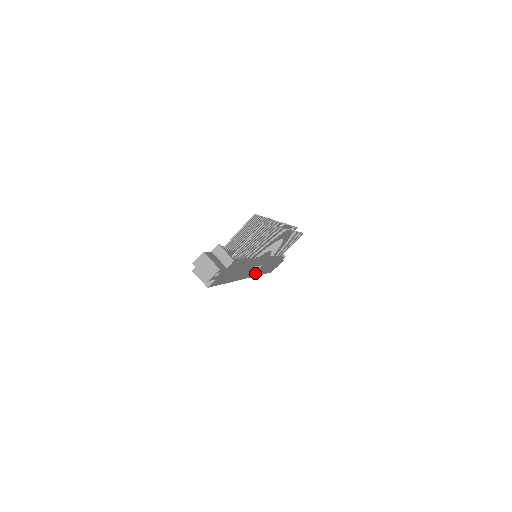
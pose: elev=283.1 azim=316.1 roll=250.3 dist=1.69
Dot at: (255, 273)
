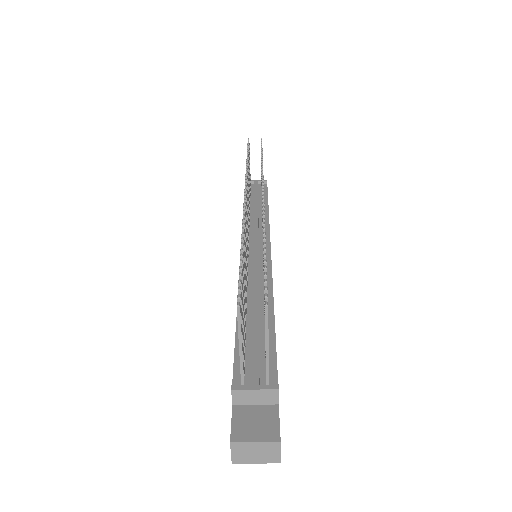
Dot at: occluded
